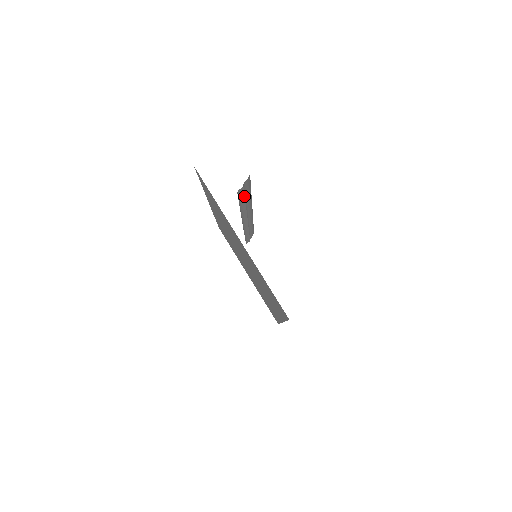
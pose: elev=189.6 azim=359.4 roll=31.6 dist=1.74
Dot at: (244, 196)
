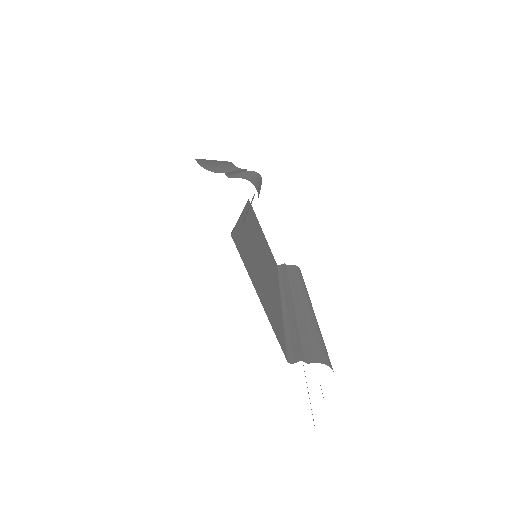
Dot at: (245, 218)
